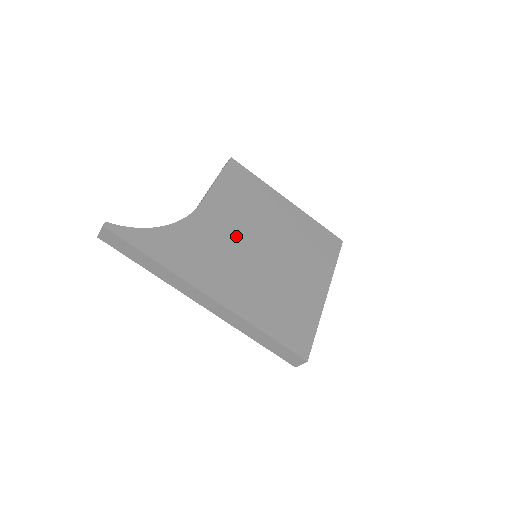
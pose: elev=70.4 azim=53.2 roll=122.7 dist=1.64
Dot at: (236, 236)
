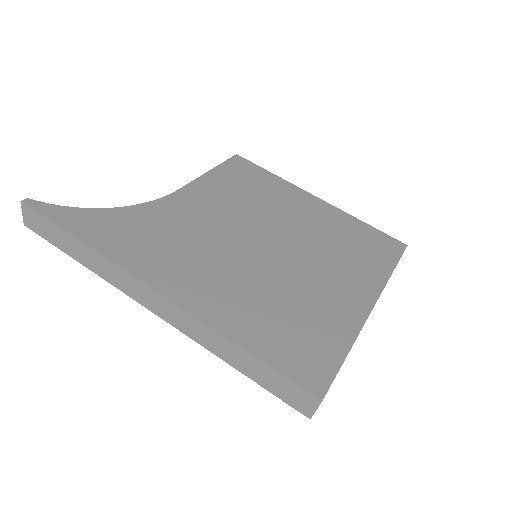
Dot at: (222, 226)
